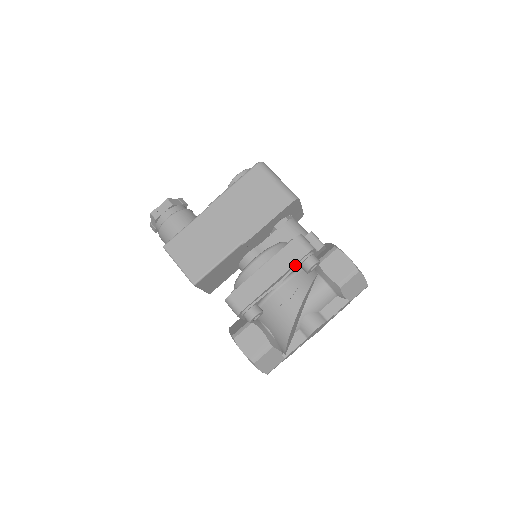
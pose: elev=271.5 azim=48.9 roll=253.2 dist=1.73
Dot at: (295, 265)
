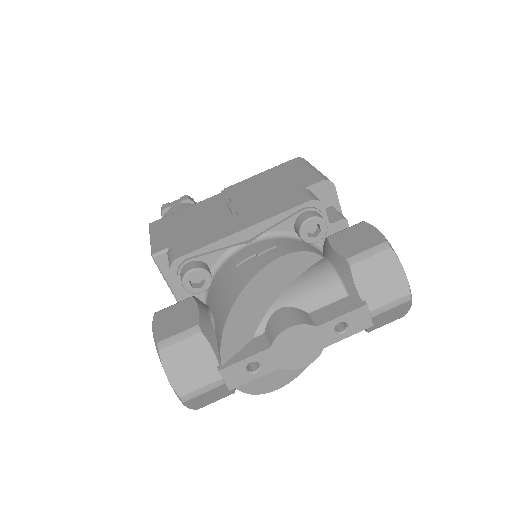
Dot at: (284, 218)
